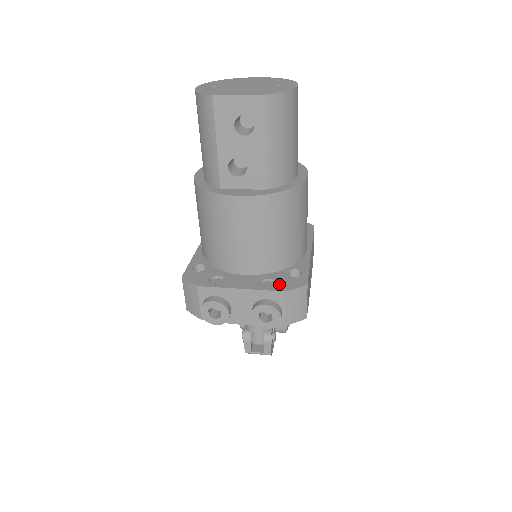
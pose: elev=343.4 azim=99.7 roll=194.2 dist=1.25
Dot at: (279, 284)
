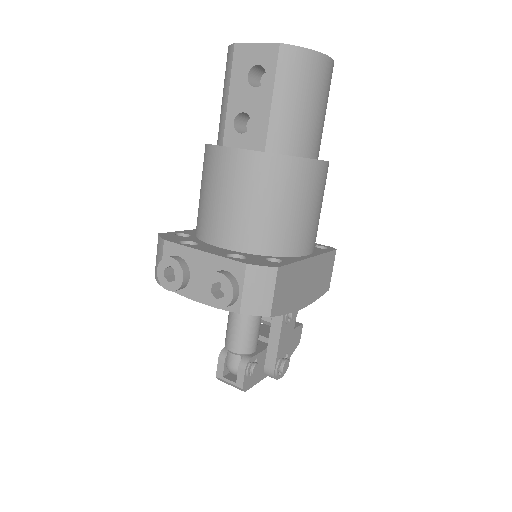
Dot at: (247, 259)
